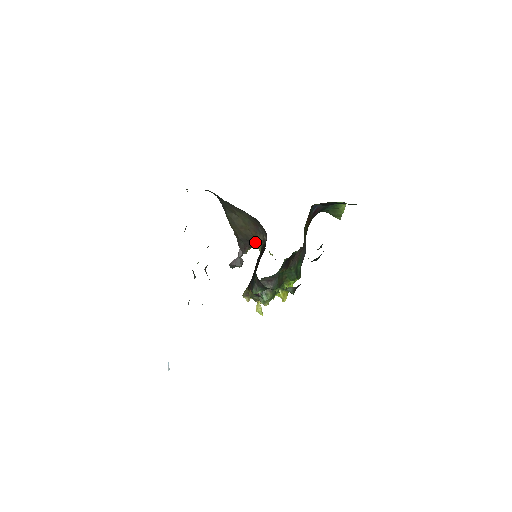
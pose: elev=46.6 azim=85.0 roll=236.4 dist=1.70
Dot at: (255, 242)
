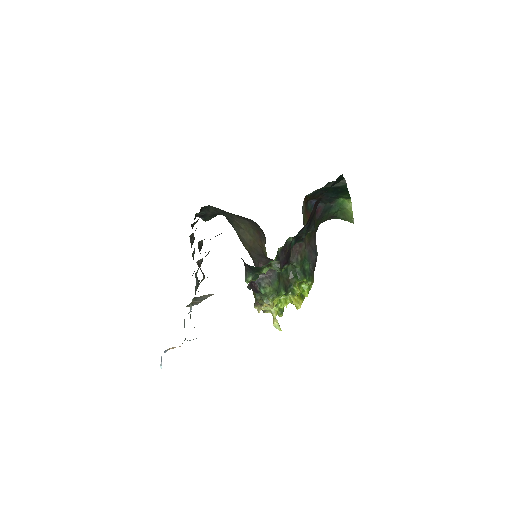
Dot at: (264, 253)
